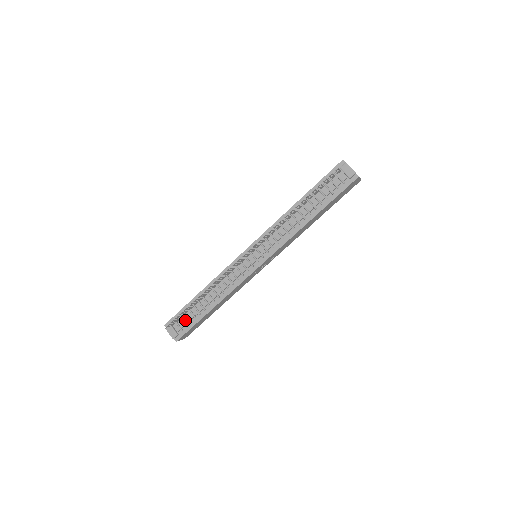
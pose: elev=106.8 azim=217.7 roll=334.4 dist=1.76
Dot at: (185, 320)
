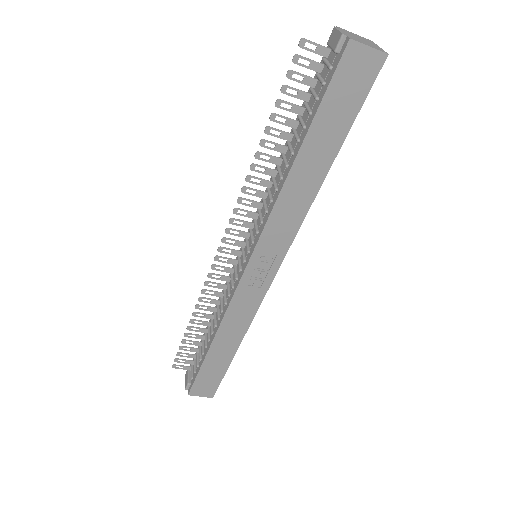
Dot at: occluded
